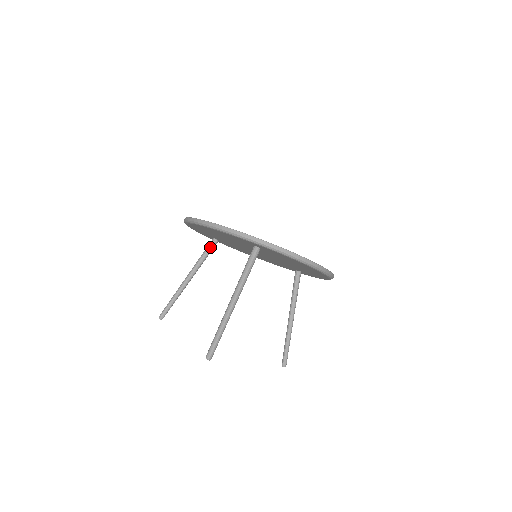
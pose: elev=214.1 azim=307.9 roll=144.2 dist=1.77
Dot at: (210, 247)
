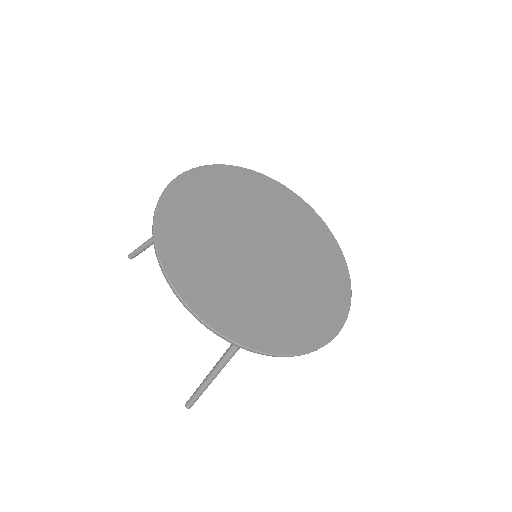
Dot at: occluded
